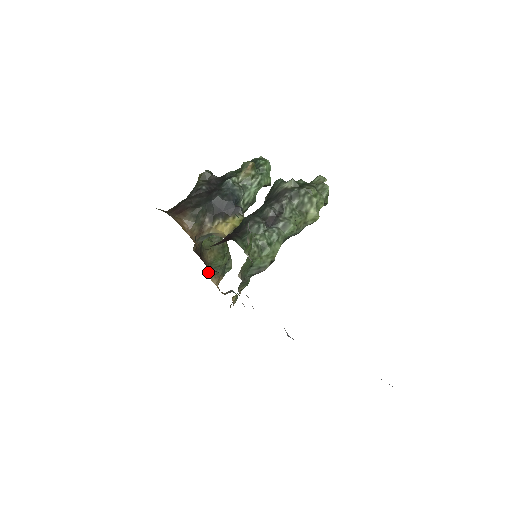
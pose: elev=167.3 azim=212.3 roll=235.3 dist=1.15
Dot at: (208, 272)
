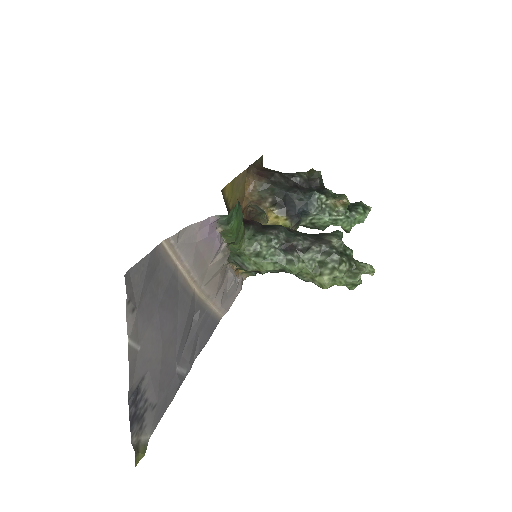
Dot at: occluded
